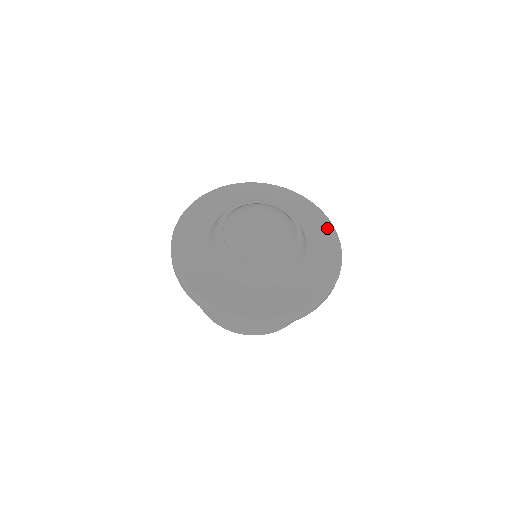
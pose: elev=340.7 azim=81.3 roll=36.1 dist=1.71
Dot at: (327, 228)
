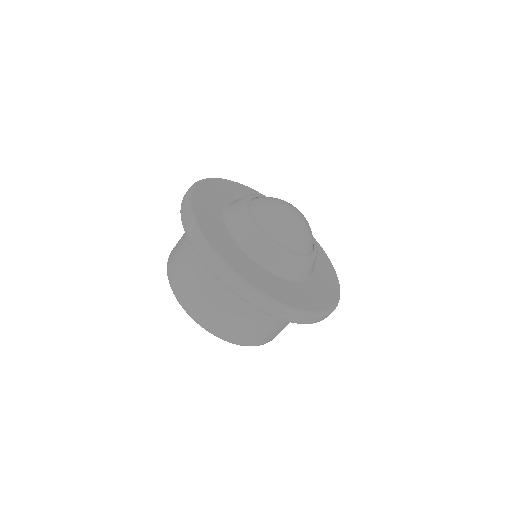
Dot at: occluded
